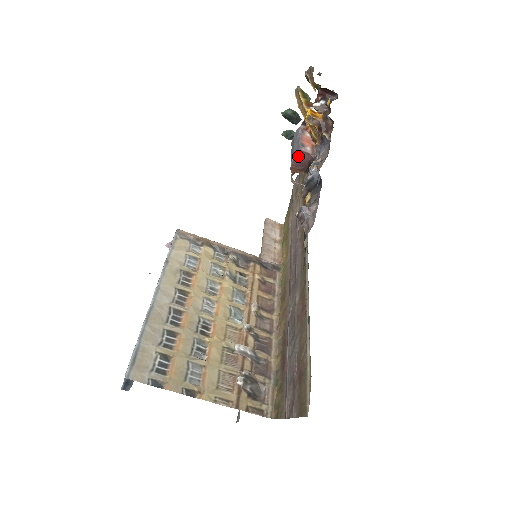
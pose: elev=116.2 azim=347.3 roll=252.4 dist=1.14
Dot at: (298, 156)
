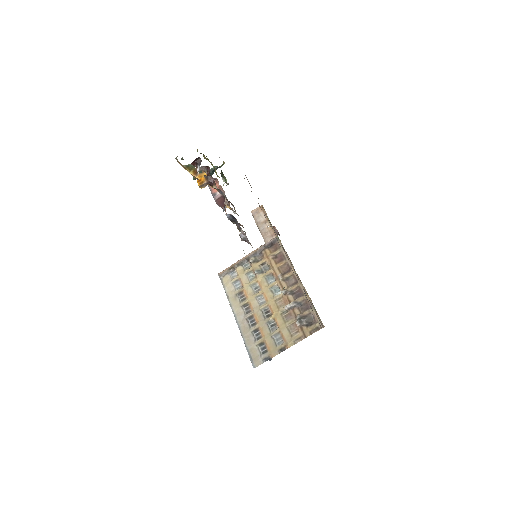
Dot at: (218, 203)
